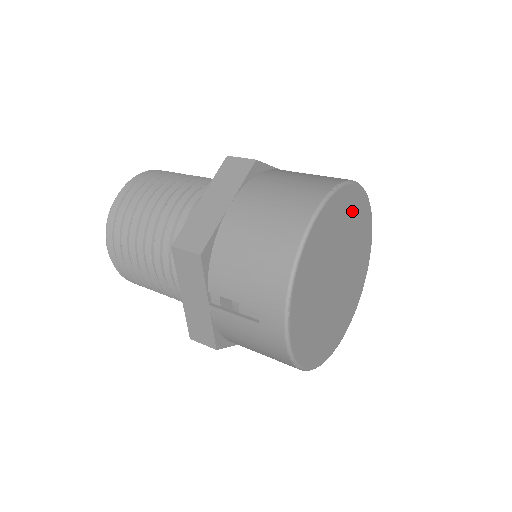
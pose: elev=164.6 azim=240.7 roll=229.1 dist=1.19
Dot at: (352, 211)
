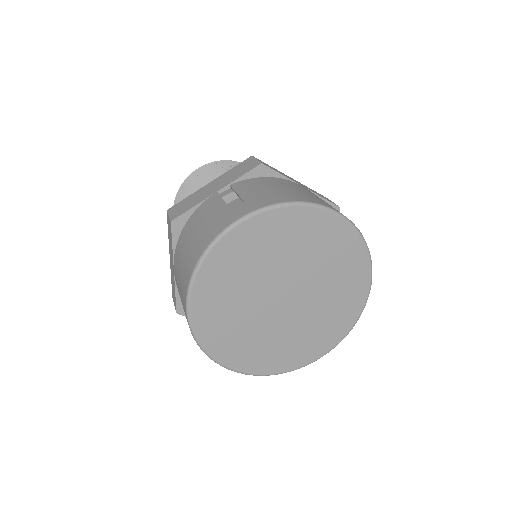
Dot at: (254, 245)
